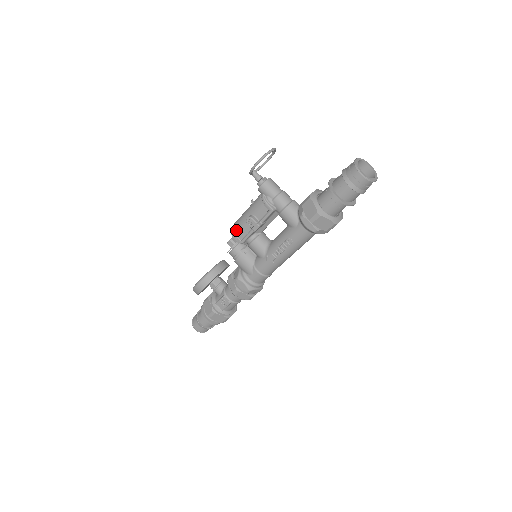
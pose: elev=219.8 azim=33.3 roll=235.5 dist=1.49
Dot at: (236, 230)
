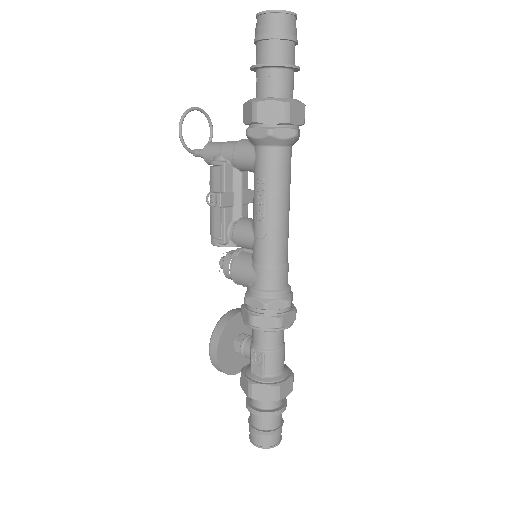
Dot at: (211, 232)
